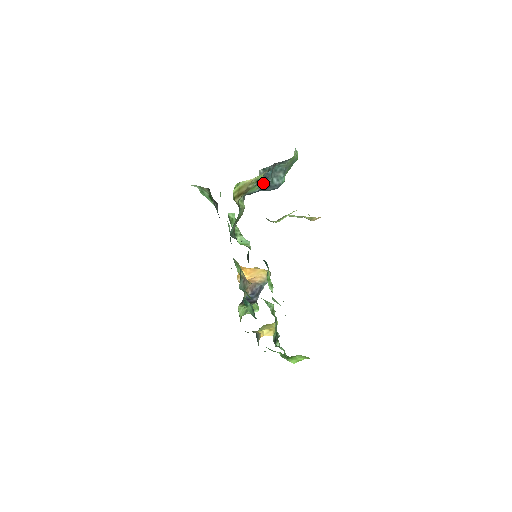
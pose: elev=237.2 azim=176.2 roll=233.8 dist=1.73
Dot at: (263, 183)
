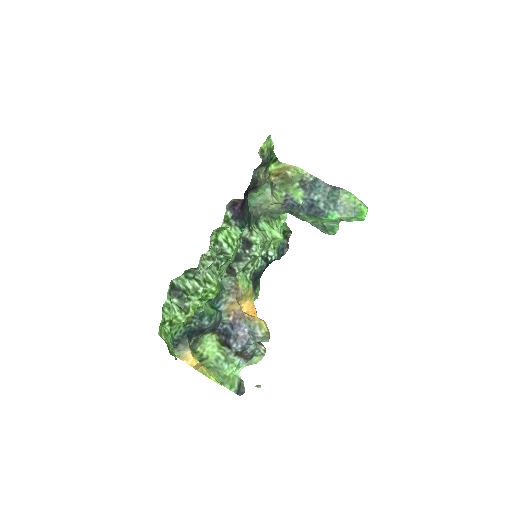
Dot at: (308, 195)
